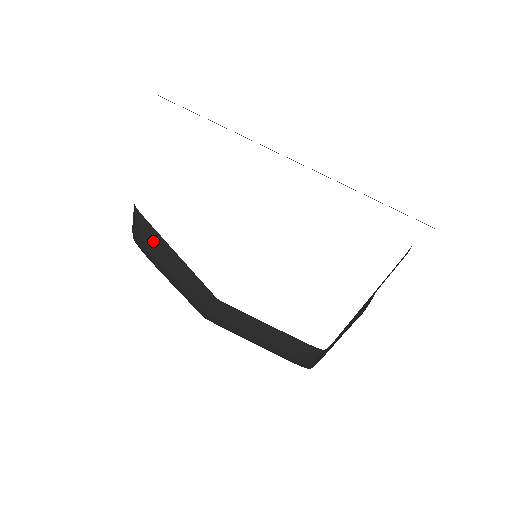
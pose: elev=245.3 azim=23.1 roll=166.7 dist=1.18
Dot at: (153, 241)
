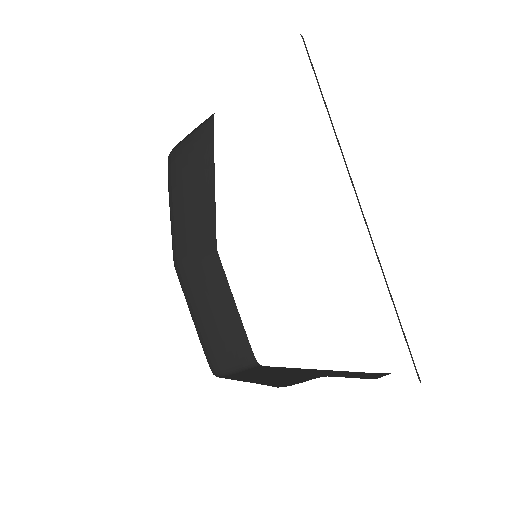
Dot at: (198, 161)
